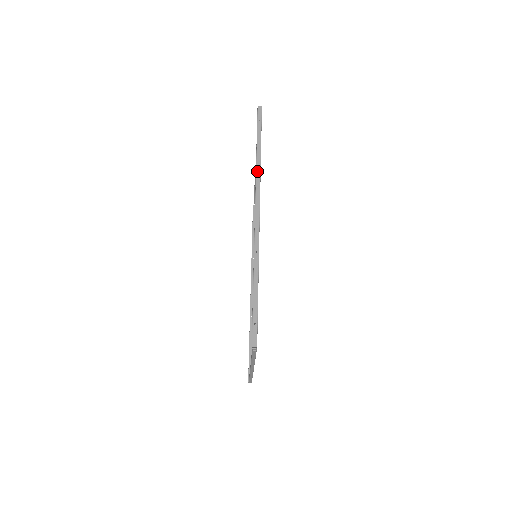
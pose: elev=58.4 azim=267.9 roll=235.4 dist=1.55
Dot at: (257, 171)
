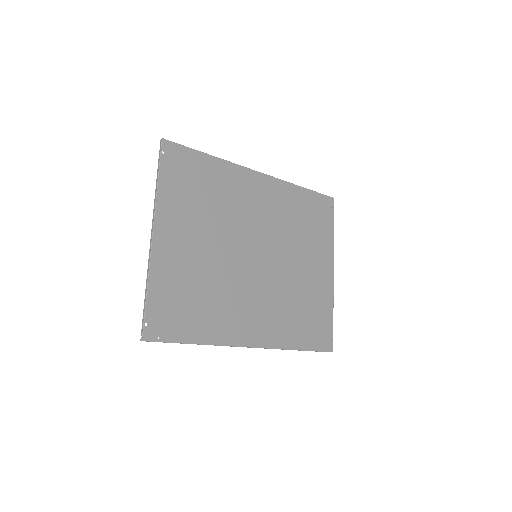
Dot at: occluded
